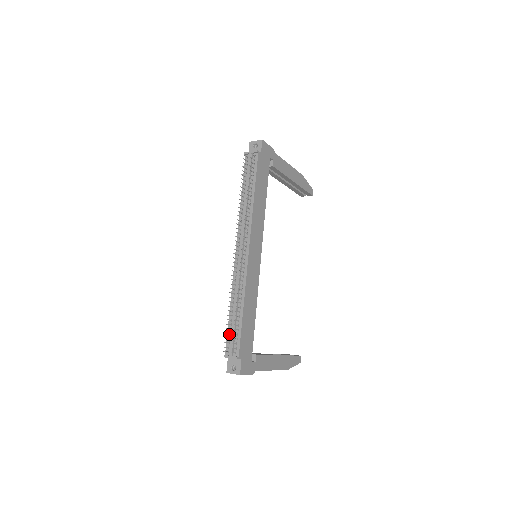
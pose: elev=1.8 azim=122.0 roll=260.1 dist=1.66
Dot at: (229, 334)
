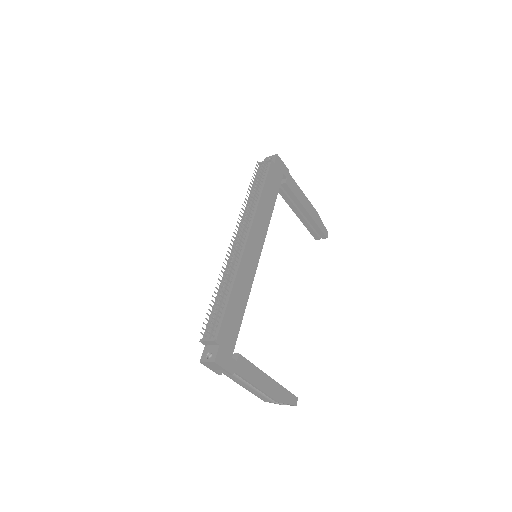
Dot at: (211, 318)
